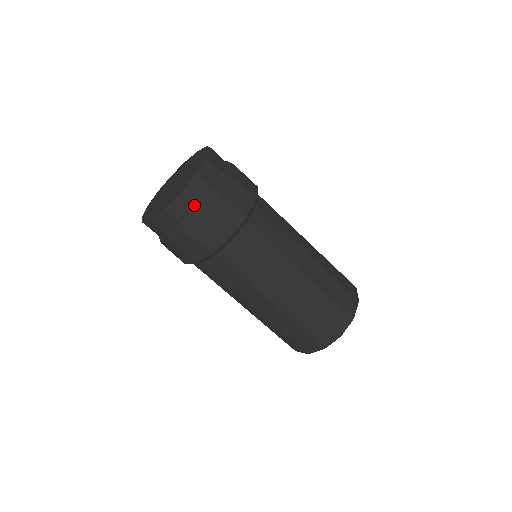
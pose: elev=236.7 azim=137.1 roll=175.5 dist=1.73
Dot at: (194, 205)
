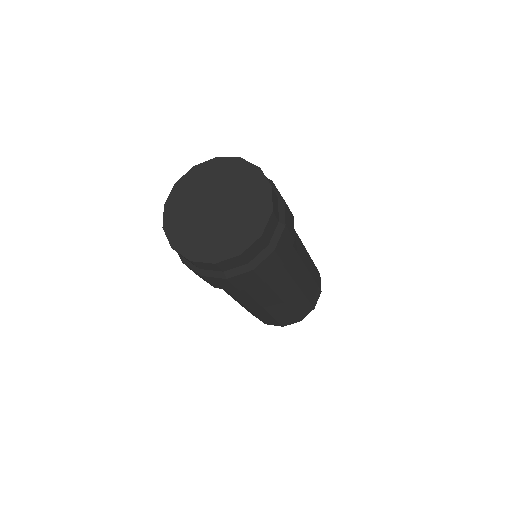
Dot at: (246, 262)
